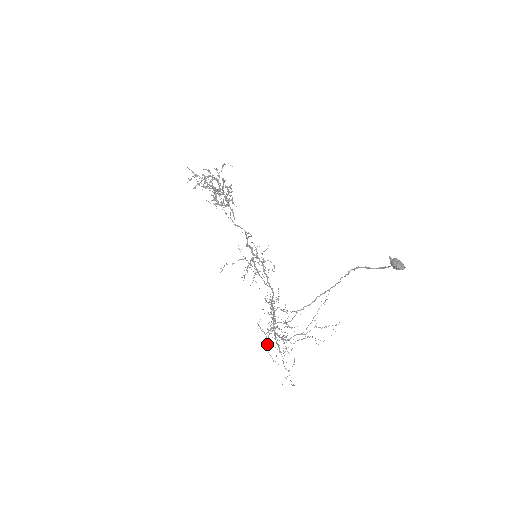
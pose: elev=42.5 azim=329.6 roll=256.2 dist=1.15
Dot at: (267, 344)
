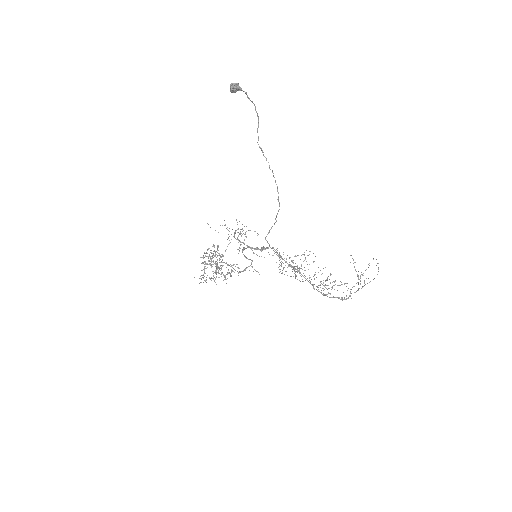
Dot at: (295, 274)
